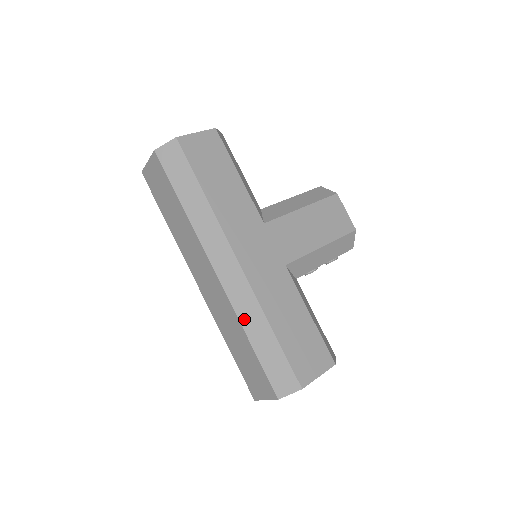
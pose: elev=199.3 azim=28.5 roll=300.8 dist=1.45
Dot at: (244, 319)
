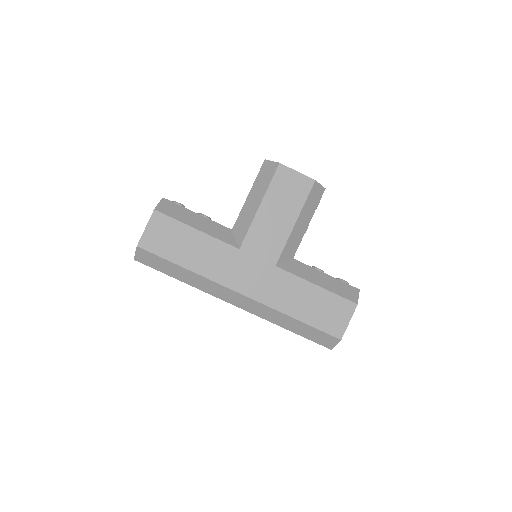
Dot at: (274, 321)
